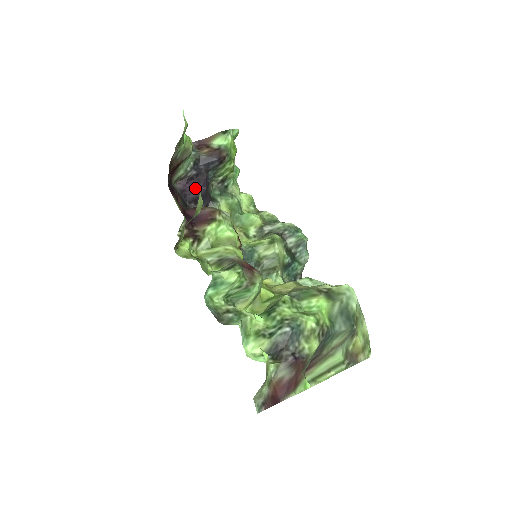
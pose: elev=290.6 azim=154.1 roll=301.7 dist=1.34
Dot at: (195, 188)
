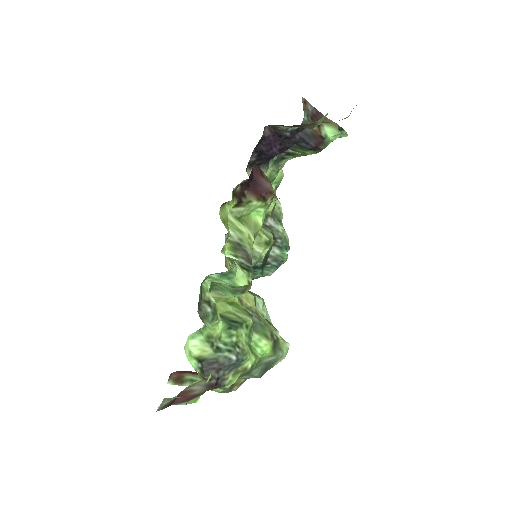
Dot at: (273, 145)
